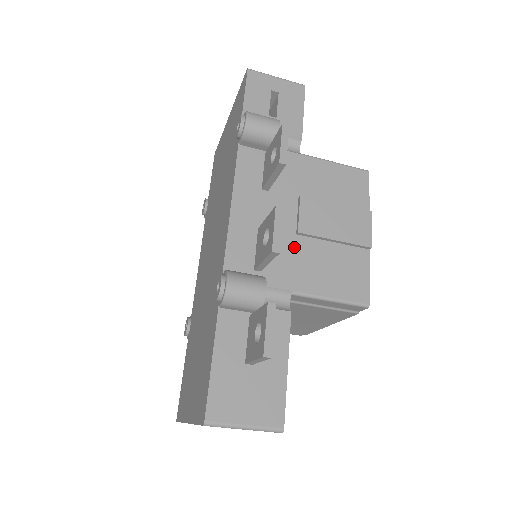
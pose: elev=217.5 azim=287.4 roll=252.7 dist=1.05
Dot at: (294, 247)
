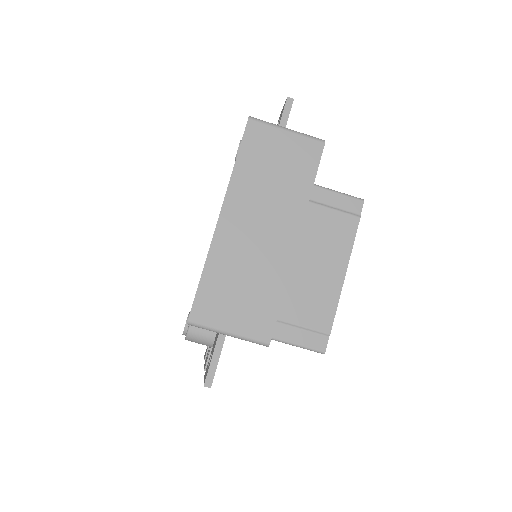
Dot at: occluded
